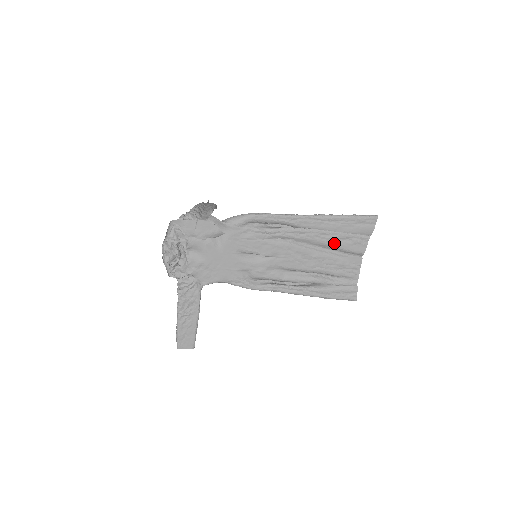
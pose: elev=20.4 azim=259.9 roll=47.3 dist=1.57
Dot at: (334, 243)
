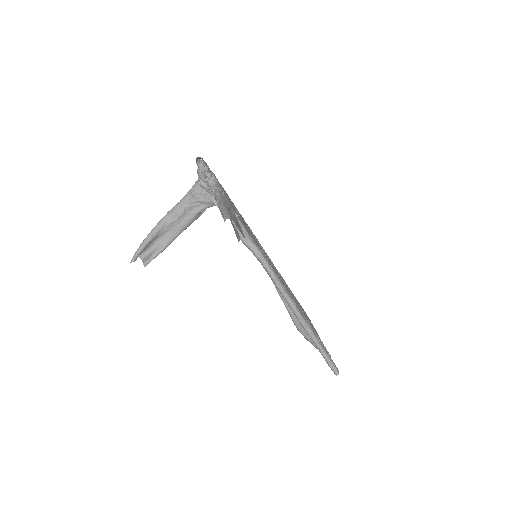
Dot at: occluded
